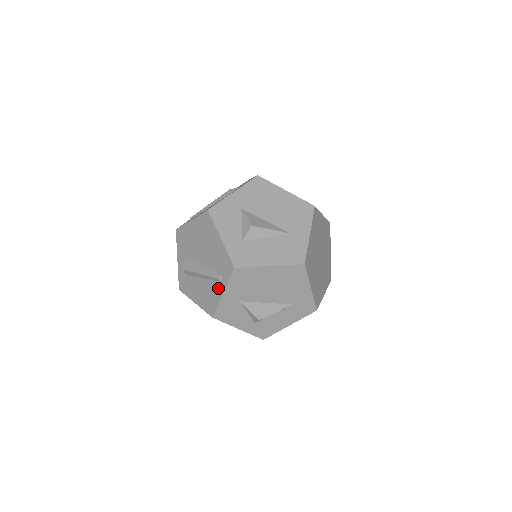
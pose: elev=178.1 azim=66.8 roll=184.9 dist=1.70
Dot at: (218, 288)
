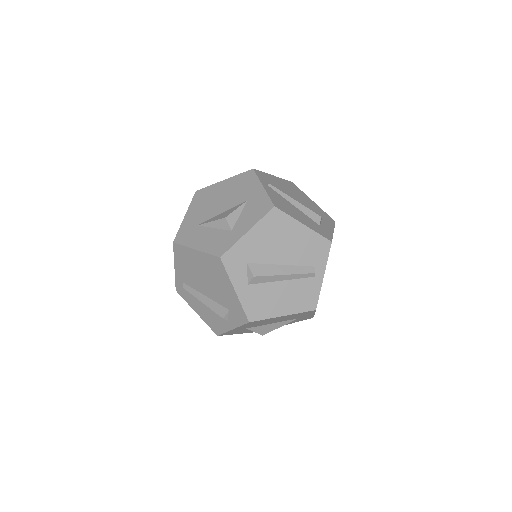
Dot at: occluded
